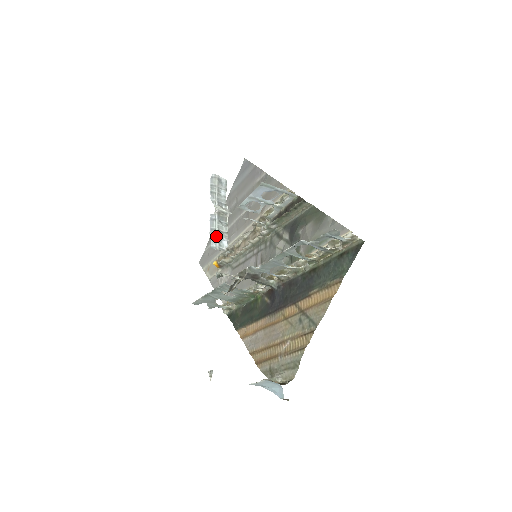
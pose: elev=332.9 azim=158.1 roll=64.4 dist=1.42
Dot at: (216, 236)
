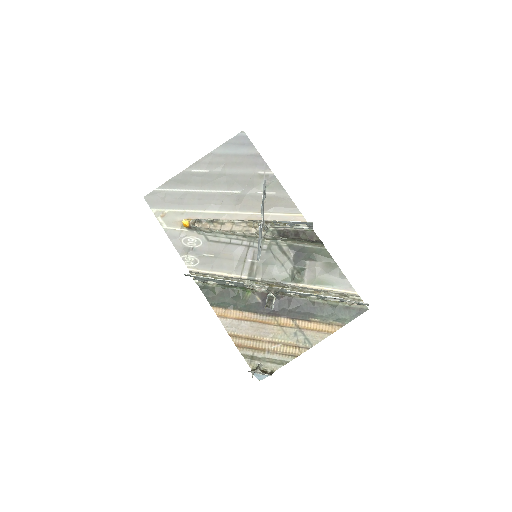
Dot at: (260, 247)
